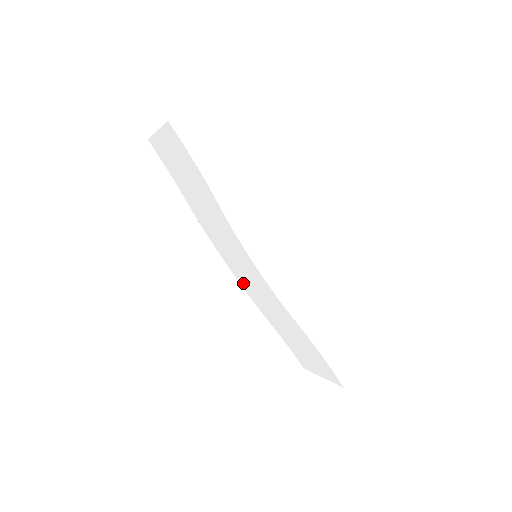
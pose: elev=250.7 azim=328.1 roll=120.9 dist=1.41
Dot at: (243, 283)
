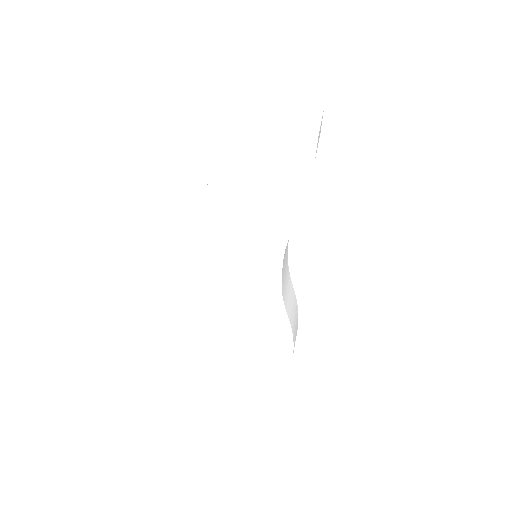
Dot at: (217, 280)
